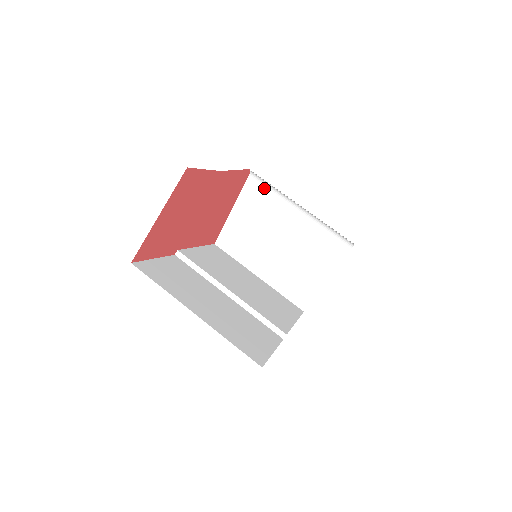
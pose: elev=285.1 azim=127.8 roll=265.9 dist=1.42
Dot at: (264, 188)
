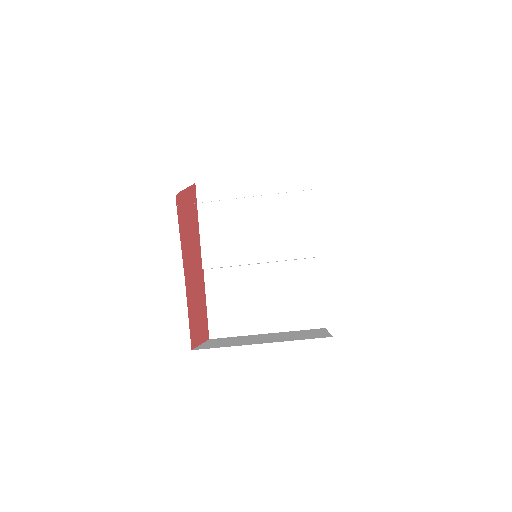
Dot at: occluded
